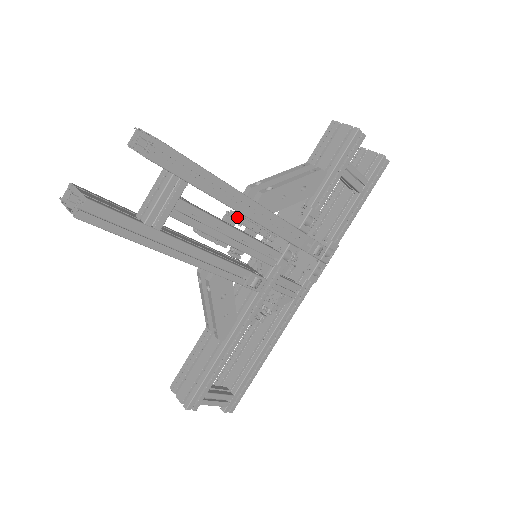
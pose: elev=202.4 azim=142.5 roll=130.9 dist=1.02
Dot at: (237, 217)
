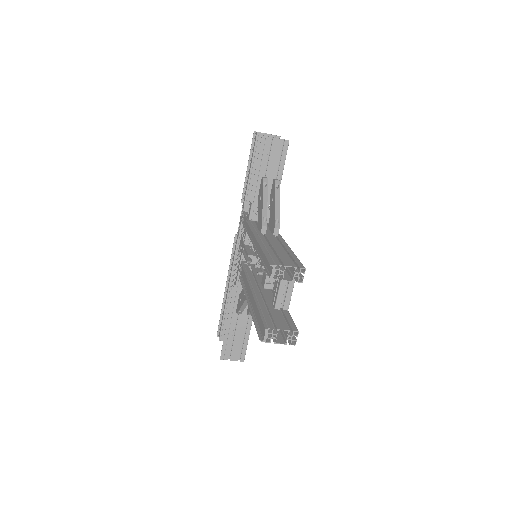
Dot at: occluded
